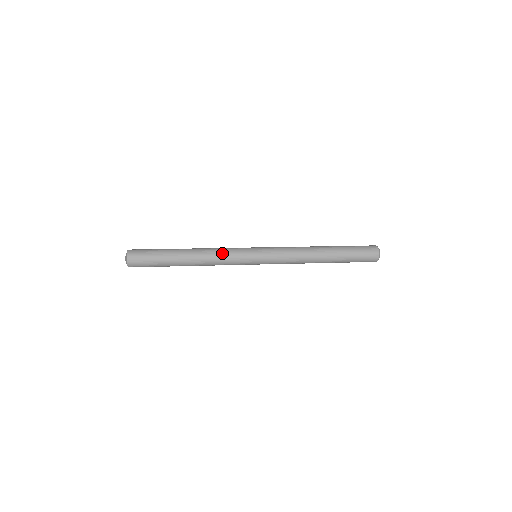
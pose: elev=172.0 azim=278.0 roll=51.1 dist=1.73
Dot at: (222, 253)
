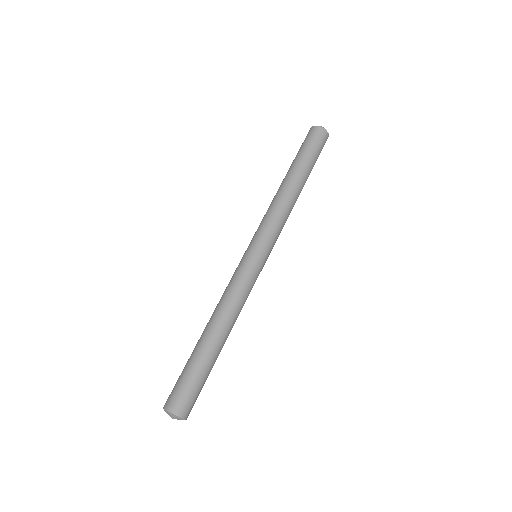
Dot at: occluded
